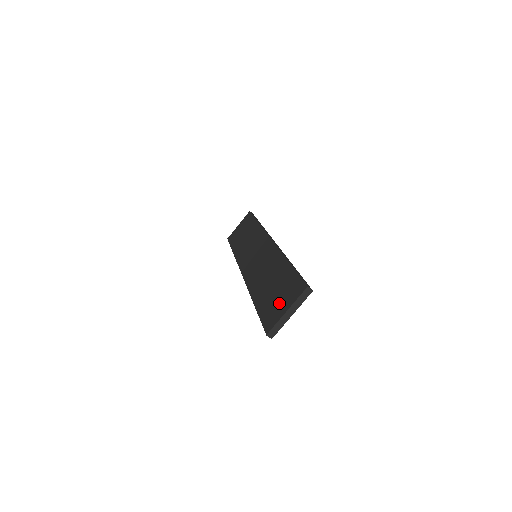
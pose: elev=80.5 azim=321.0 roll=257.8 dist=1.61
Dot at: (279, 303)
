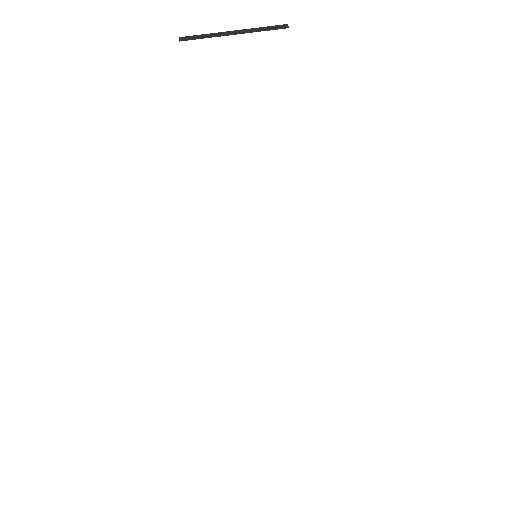
Dot at: occluded
